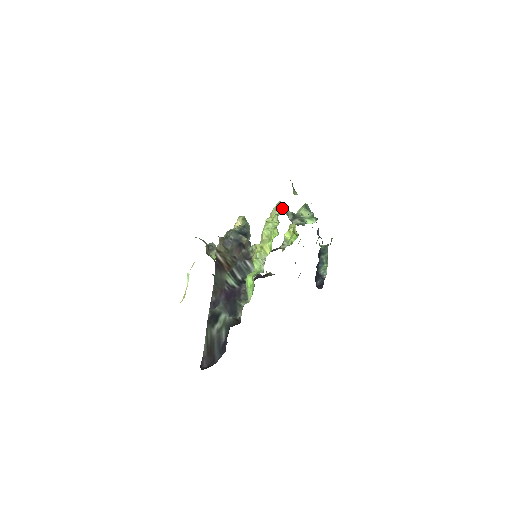
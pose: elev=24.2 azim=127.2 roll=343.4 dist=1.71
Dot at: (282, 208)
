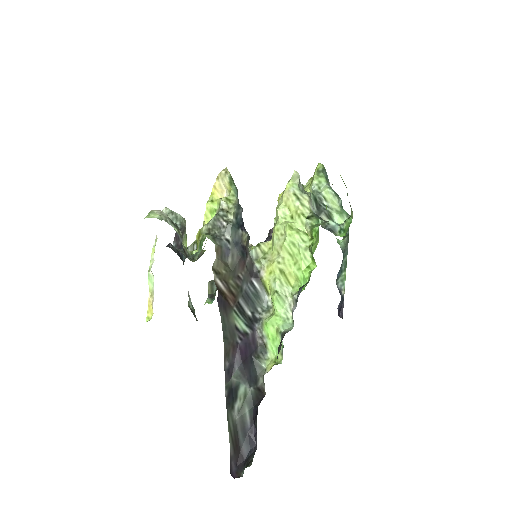
Dot at: (307, 198)
